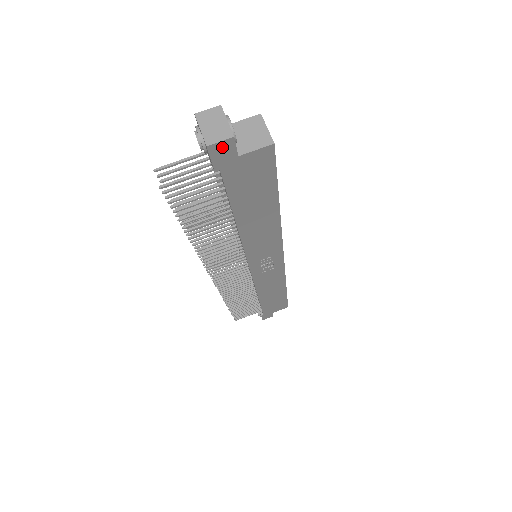
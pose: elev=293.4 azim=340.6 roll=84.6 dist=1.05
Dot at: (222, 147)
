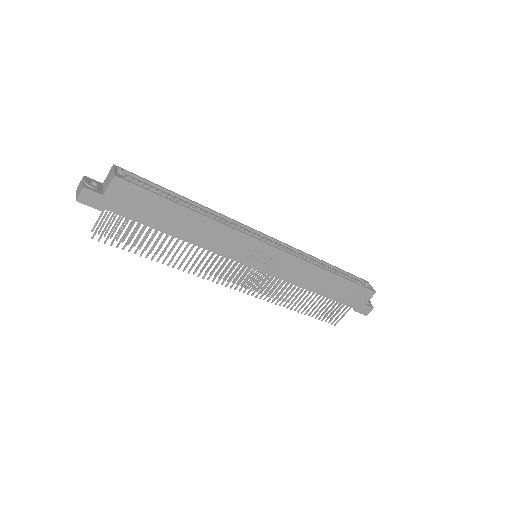
Dot at: (86, 196)
